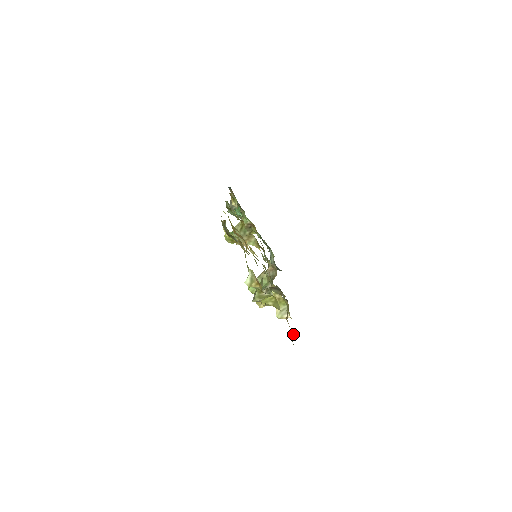
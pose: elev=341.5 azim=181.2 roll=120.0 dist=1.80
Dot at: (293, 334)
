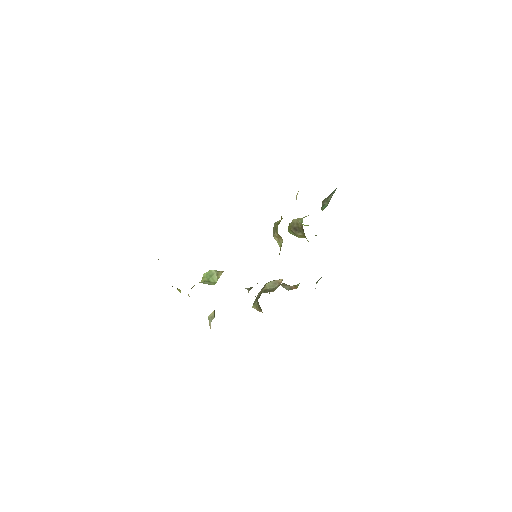
Dot at: occluded
